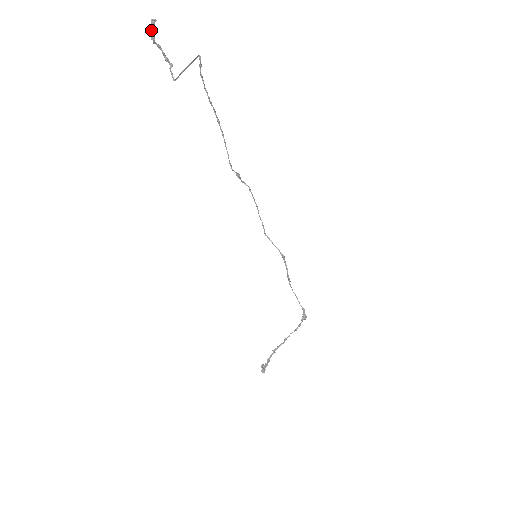
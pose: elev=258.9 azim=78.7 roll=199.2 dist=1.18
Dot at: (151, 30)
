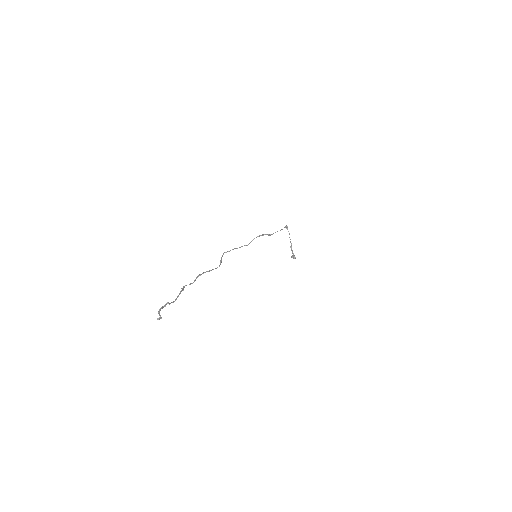
Dot at: occluded
